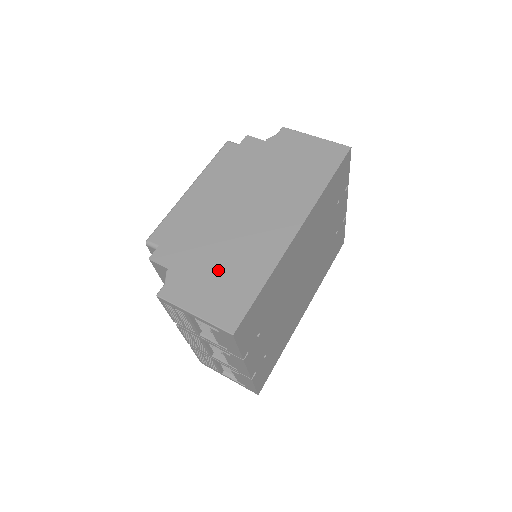
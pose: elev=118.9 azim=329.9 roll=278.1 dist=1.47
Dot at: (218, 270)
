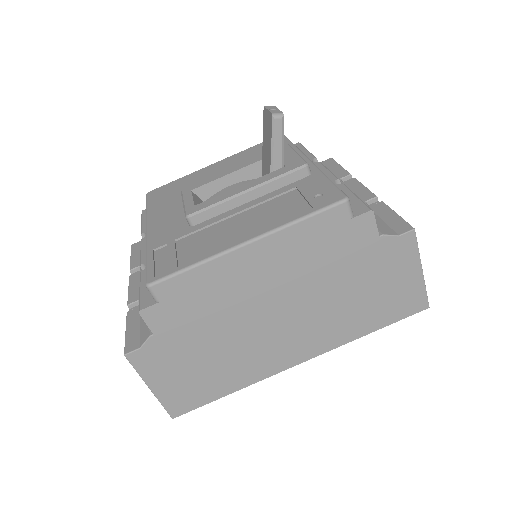
Dot at: (201, 362)
